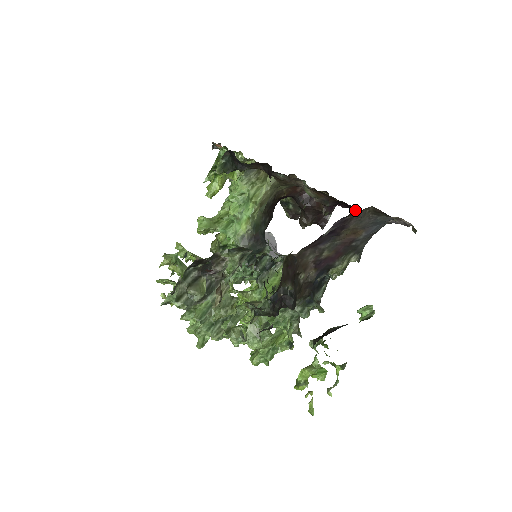
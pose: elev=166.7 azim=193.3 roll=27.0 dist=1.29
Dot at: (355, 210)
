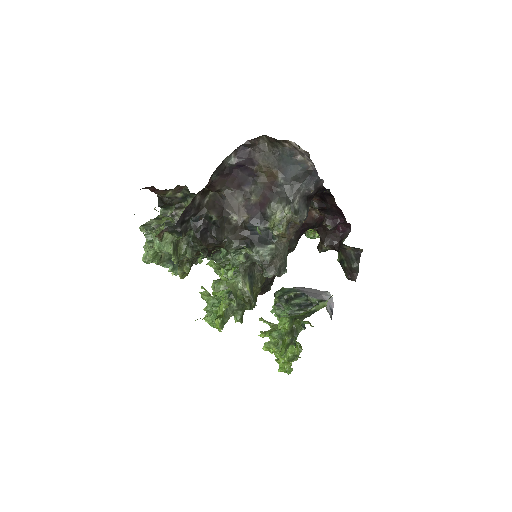
Dot at: (326, 198)
